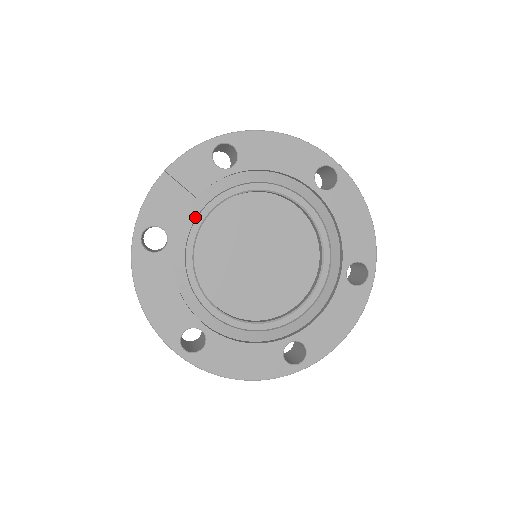
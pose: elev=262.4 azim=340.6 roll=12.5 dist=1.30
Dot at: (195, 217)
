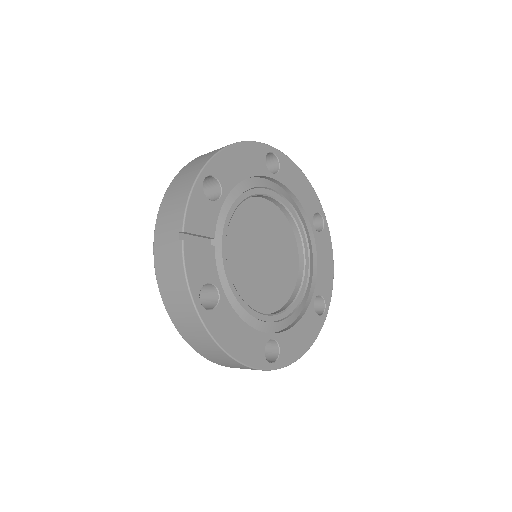
Dot at: (221, 255)
